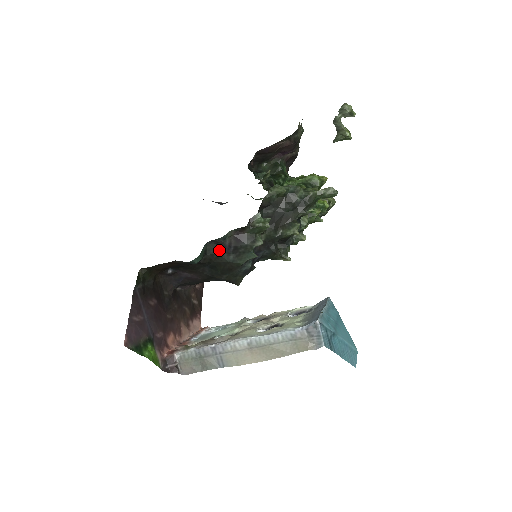
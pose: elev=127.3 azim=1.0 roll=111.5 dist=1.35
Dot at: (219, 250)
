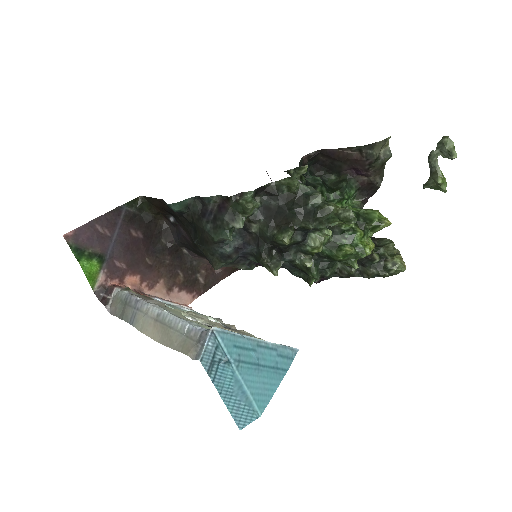
Dot at: (202, 211)
